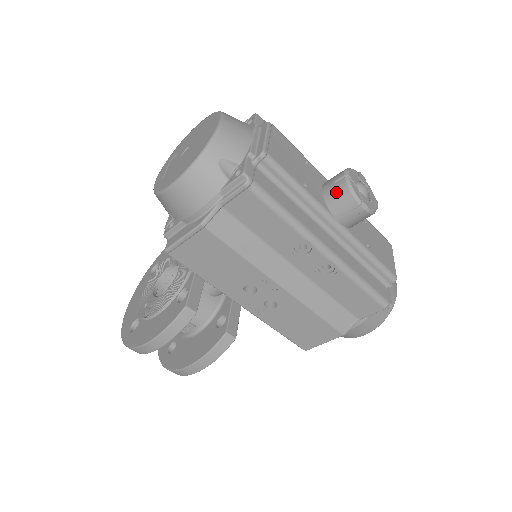
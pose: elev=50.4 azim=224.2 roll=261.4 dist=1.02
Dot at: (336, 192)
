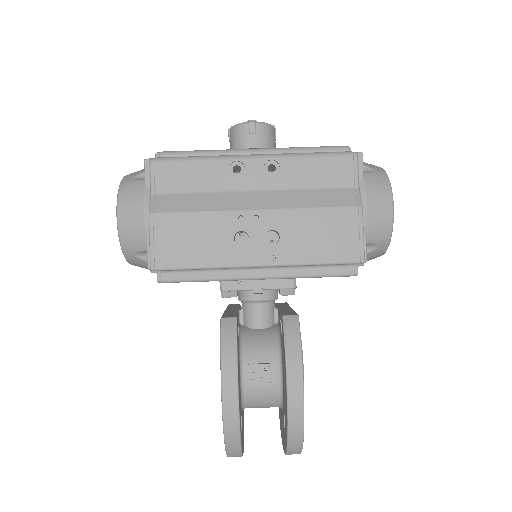
Dot at: (232, 139)
